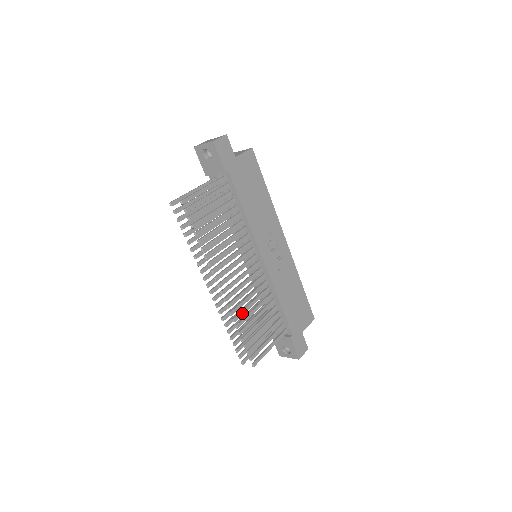
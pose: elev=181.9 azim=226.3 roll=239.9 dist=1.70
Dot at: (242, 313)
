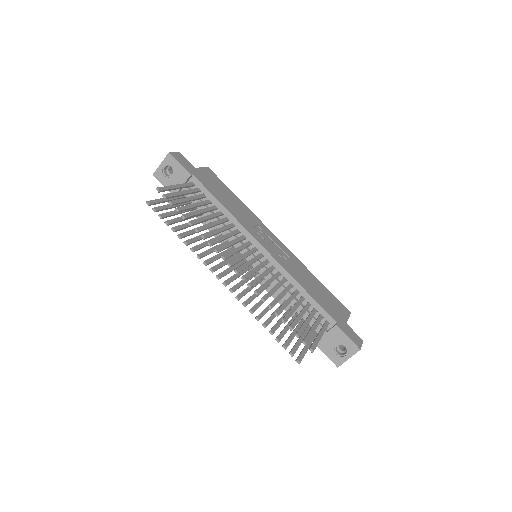
Dot at: (269, 295)
